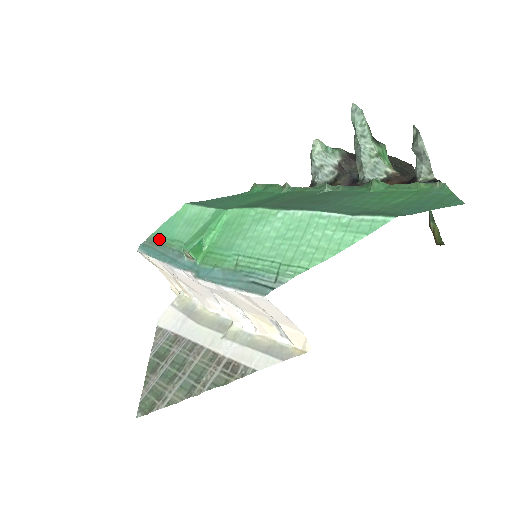
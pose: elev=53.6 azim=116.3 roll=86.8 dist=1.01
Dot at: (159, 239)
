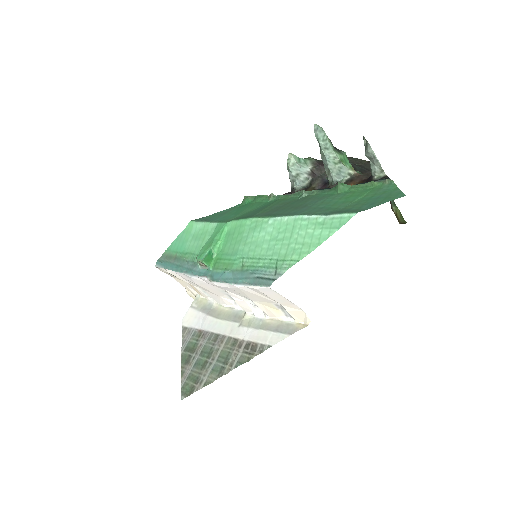
Dot at: (173, 254)
